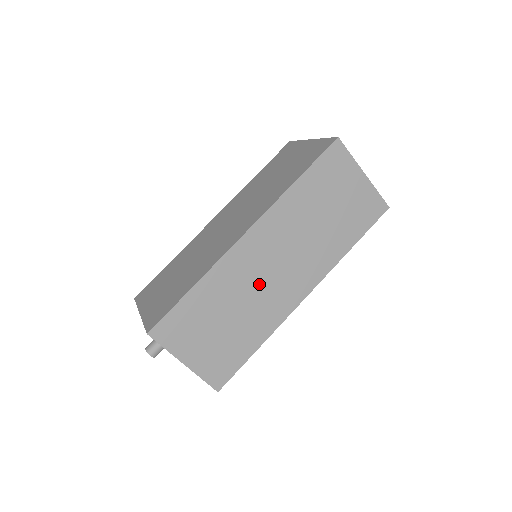
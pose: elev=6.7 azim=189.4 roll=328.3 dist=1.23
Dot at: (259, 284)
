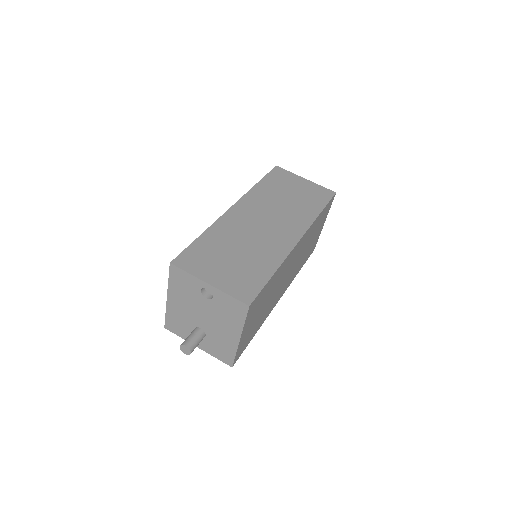
Dot at: (255, 233)
